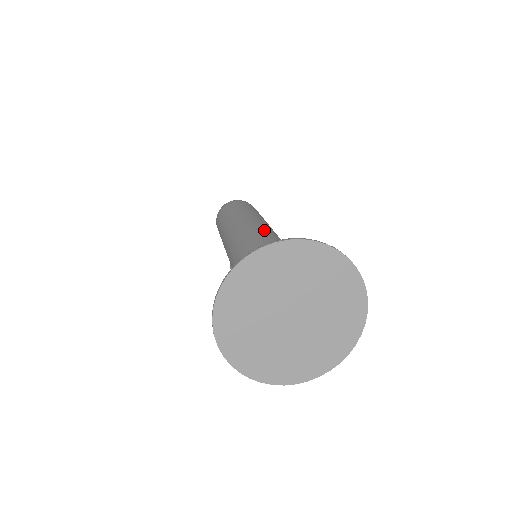
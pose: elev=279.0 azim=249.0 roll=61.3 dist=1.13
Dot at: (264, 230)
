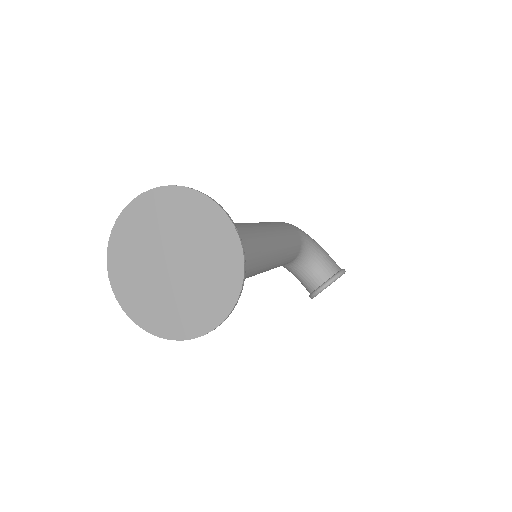
Dot at: occluded
